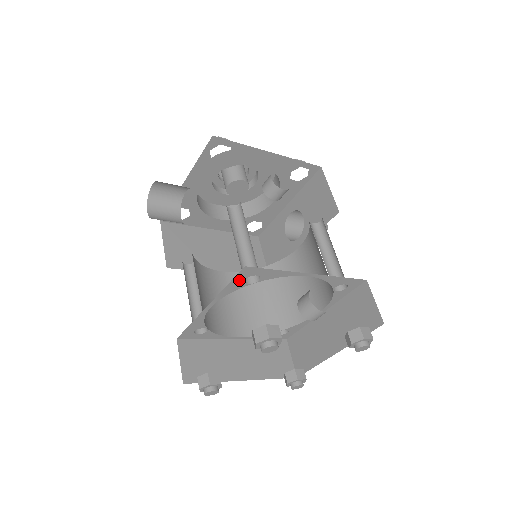
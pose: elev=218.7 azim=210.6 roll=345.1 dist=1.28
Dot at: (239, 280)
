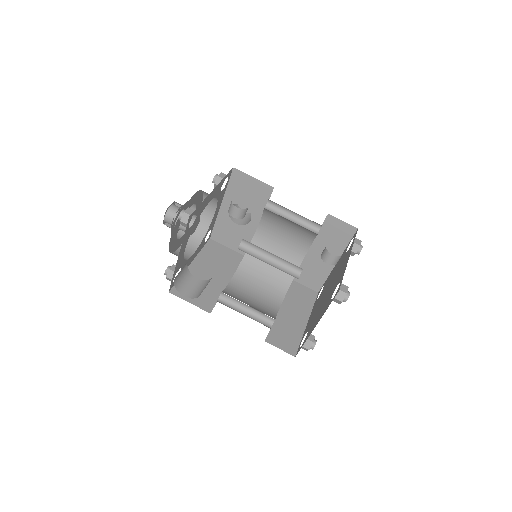
Dot at: occluded
